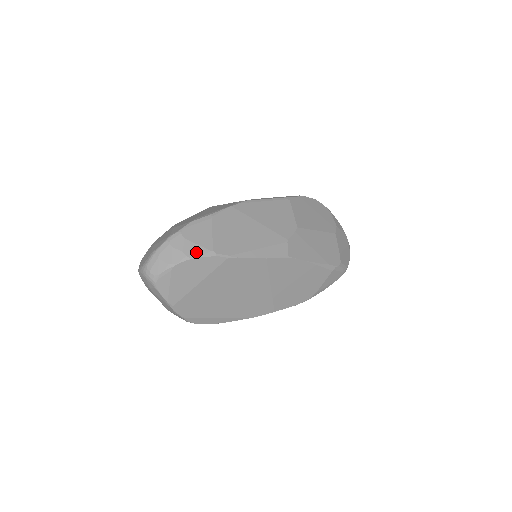
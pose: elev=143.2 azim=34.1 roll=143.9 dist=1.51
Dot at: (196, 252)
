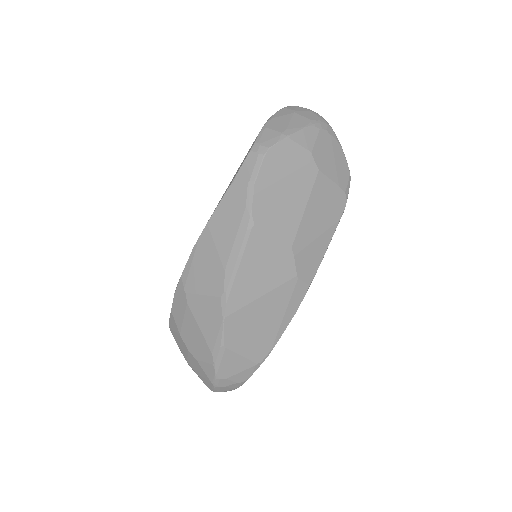
Dot at: (246, 375)
